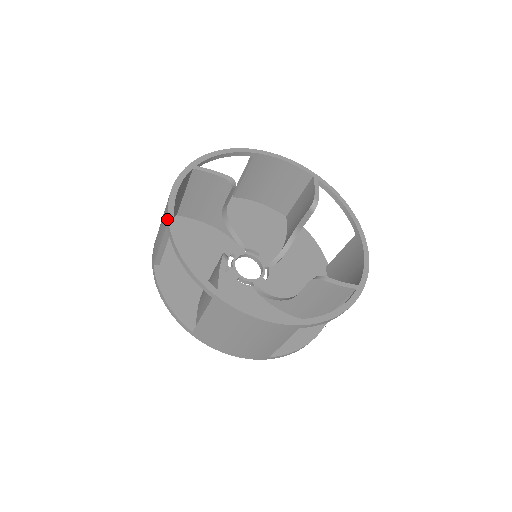
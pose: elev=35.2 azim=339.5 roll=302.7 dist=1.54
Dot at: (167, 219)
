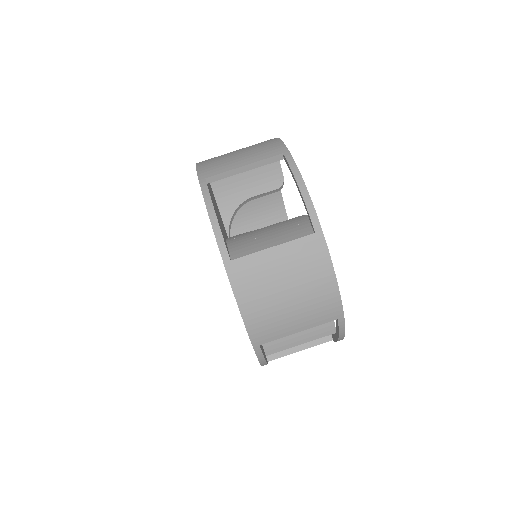
Dot at: (286, 150)
